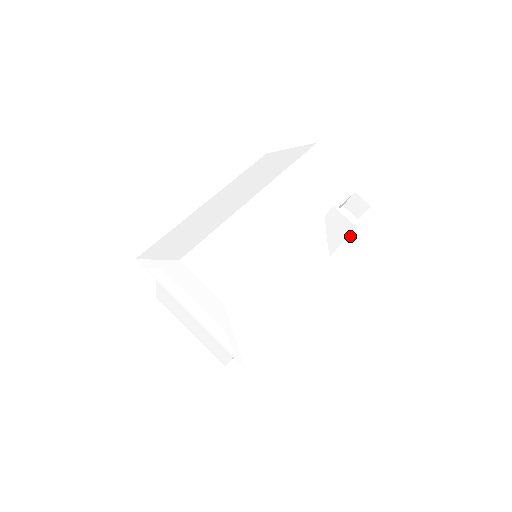
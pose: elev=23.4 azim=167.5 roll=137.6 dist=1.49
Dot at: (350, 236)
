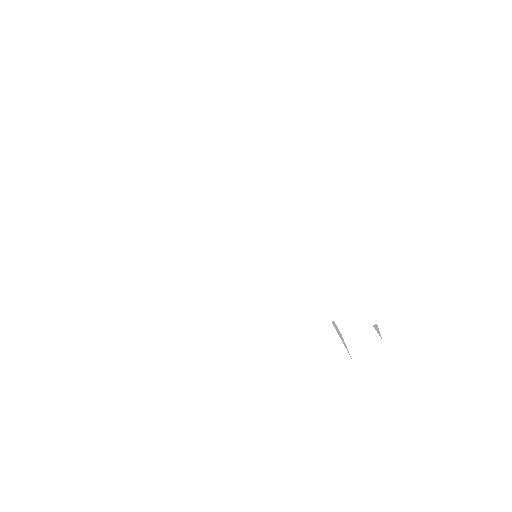
Dot at: occluded
